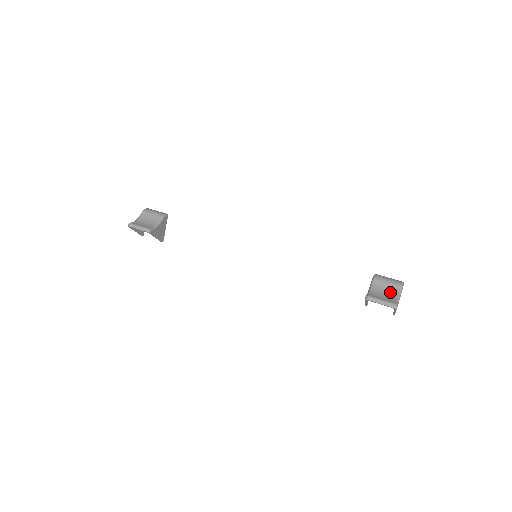
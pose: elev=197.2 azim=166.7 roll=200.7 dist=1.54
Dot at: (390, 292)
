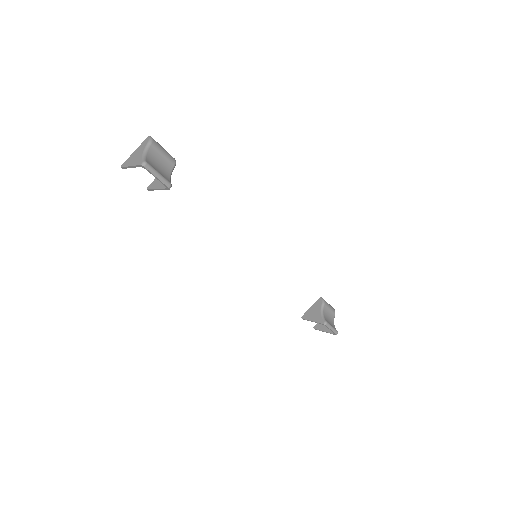
Dot at: (331, 318)
